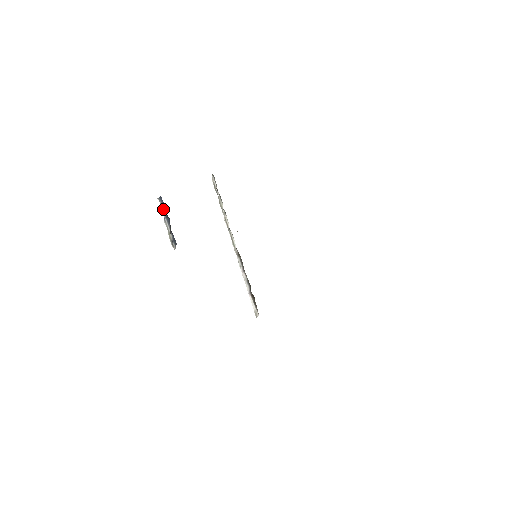
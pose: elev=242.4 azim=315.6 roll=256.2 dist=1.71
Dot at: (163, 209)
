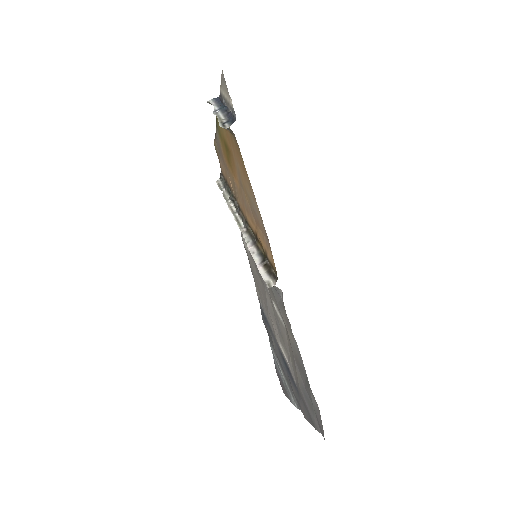
Dot at: (217, 105)
